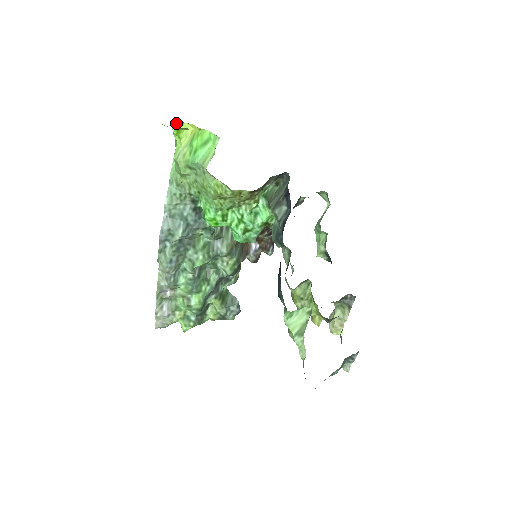
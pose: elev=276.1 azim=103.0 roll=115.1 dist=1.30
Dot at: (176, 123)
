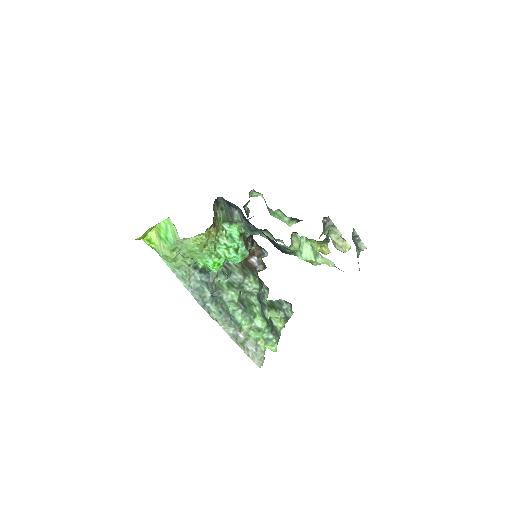
Dot at: (144, 238)
